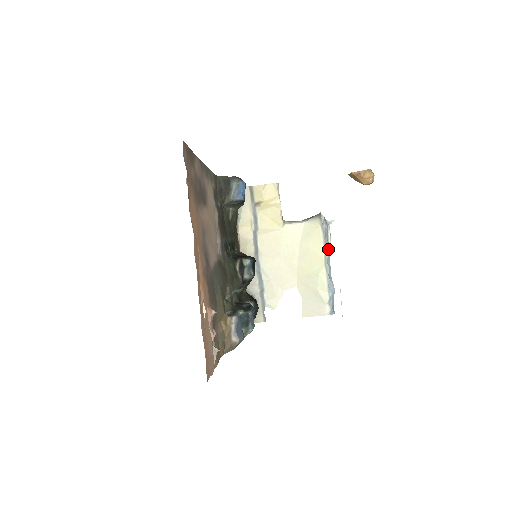
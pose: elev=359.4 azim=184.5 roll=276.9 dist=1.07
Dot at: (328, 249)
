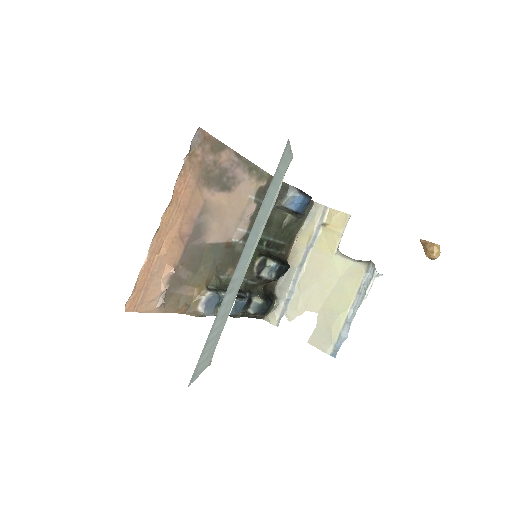
Dot at: (361, 297)
